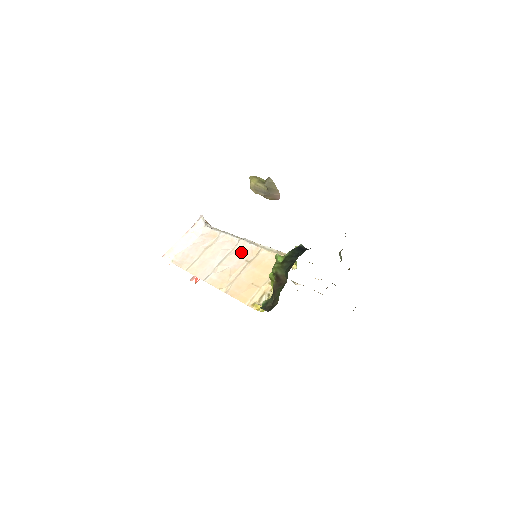
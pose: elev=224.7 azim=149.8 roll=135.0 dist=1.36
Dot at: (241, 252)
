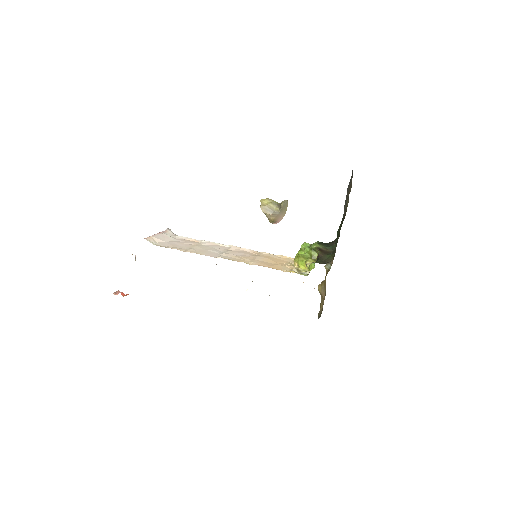
Dot at: (240, 251)
